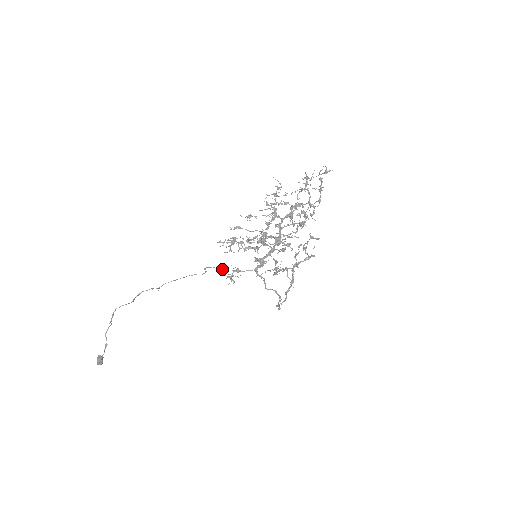
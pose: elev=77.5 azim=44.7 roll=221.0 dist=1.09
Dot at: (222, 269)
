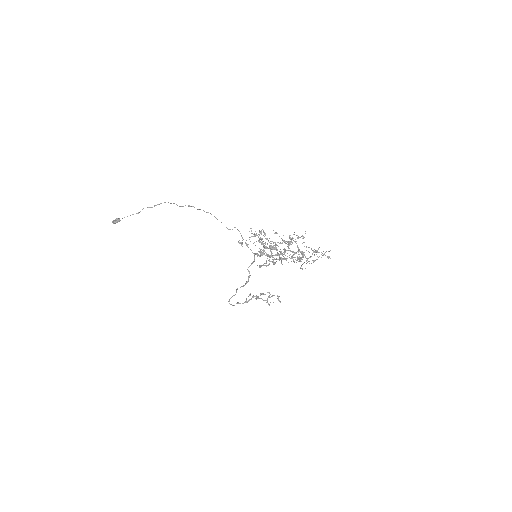
Dot at: occluded
